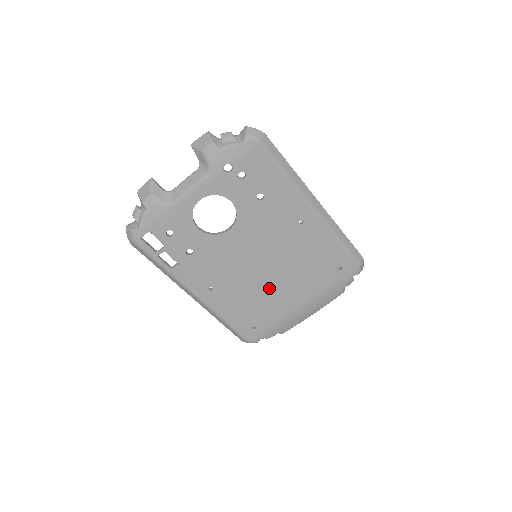
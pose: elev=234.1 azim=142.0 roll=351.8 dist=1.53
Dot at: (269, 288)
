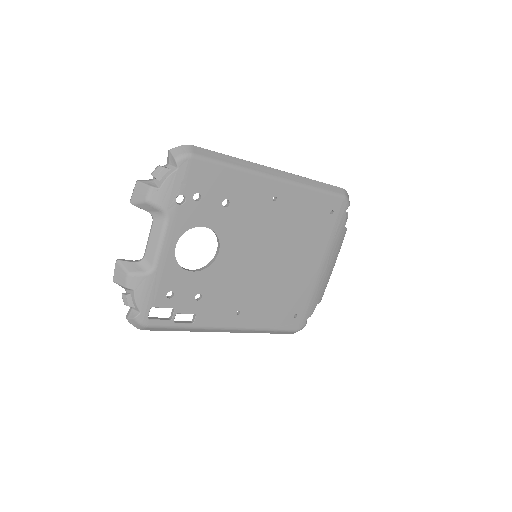
Dot at: (285, 274)
